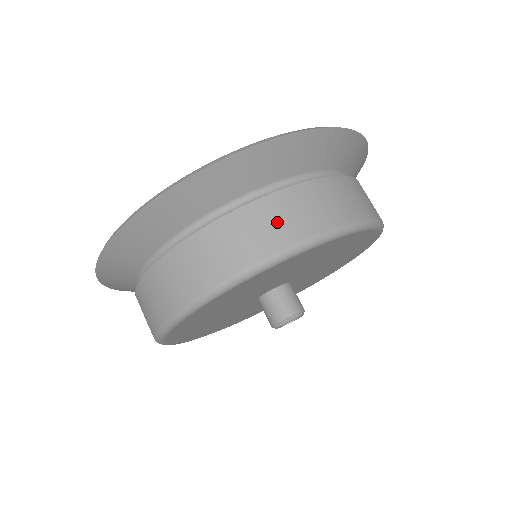
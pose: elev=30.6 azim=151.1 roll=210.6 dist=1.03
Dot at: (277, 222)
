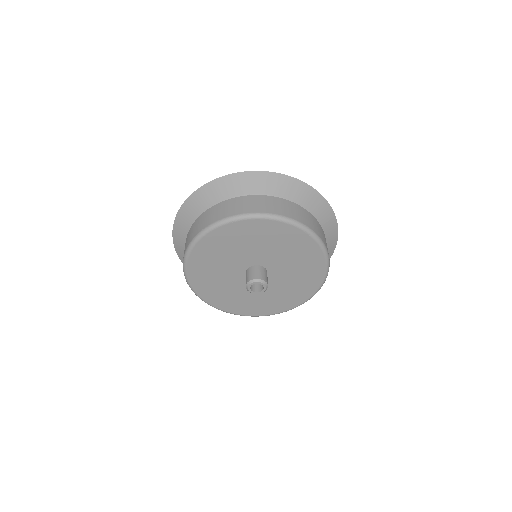
Dot at: (191, 233)
